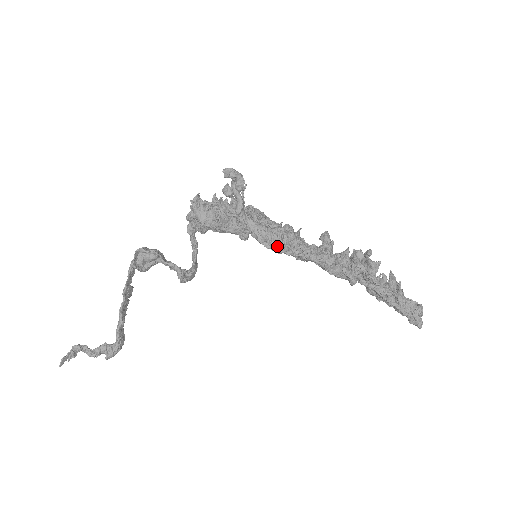
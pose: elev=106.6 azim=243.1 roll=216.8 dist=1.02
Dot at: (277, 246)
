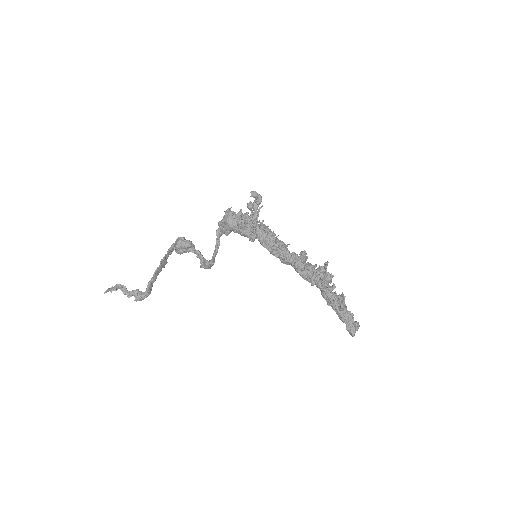
Dot at: (271, 247)
